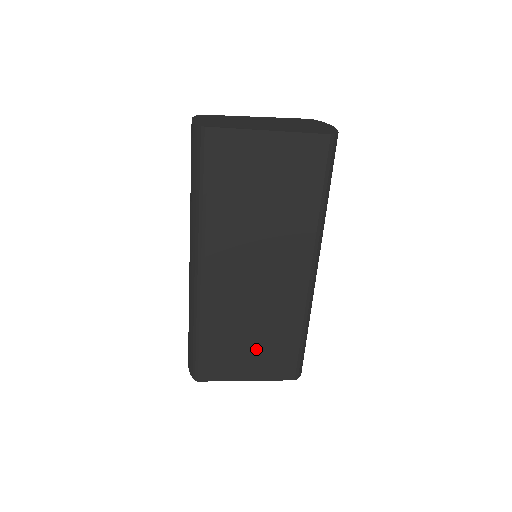
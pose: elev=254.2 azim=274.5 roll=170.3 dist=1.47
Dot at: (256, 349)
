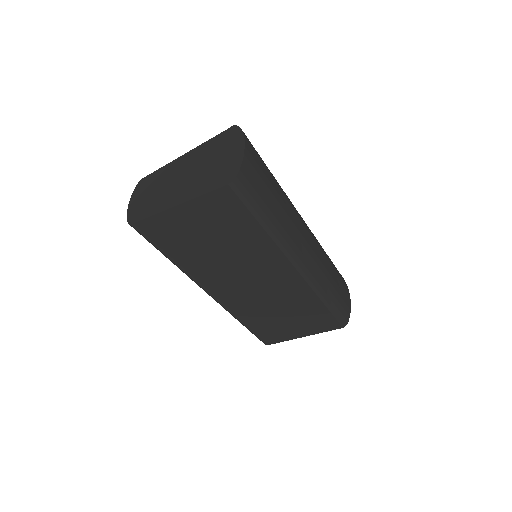
Dot at: (294, 320)
